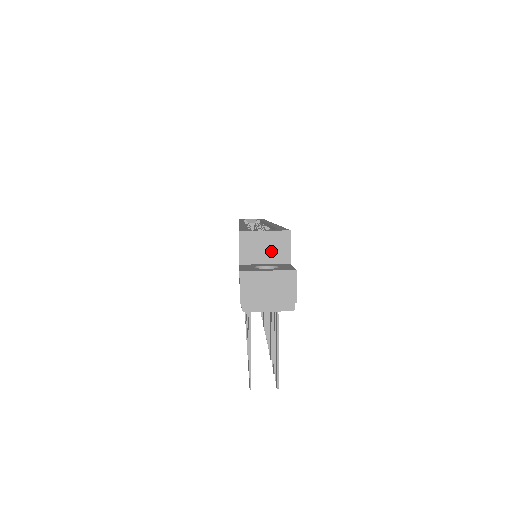
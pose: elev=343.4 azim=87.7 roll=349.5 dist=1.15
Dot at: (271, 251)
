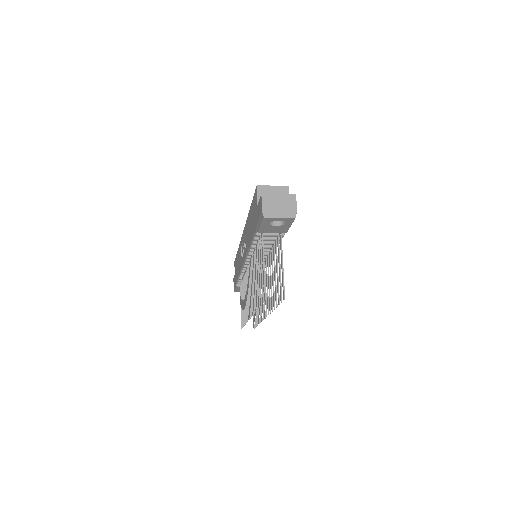
Dot at: occluded
